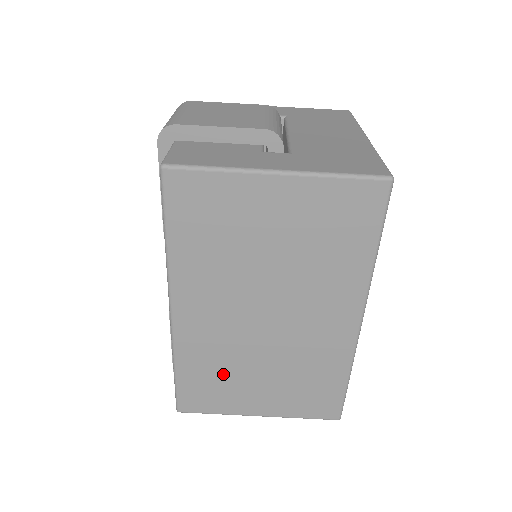
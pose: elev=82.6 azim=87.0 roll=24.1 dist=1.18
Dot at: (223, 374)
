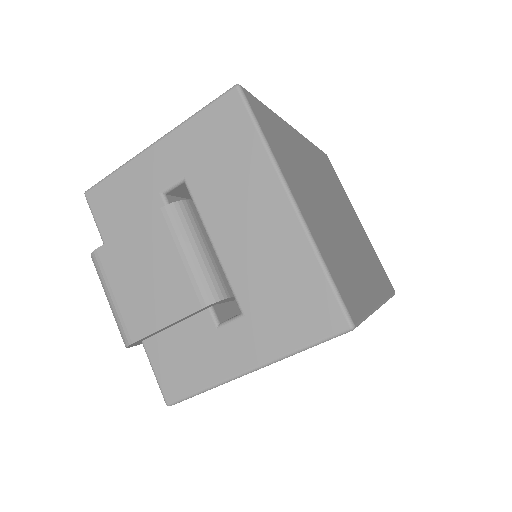
Dot at: occluded
